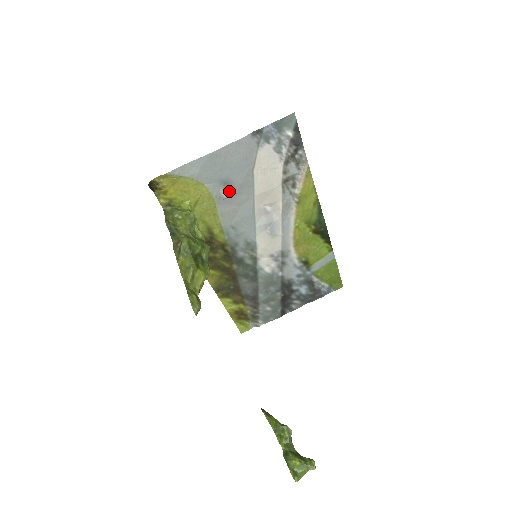
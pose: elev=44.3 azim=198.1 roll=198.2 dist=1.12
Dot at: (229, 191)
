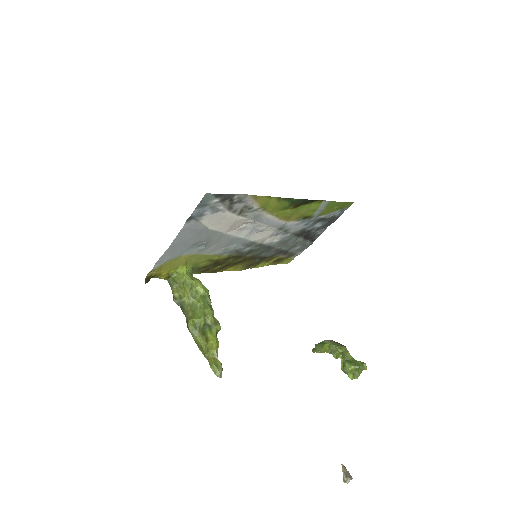
Dot at: (203, 245)
